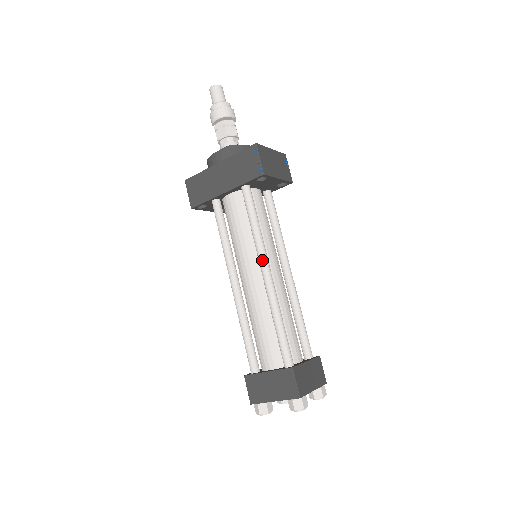
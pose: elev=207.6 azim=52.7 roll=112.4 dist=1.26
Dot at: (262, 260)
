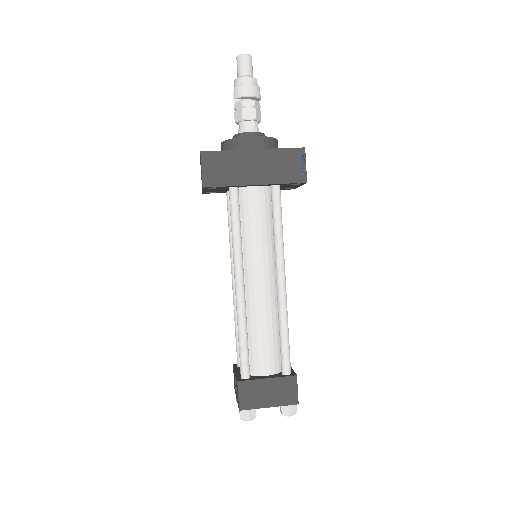
Dot at: (282, 266)
